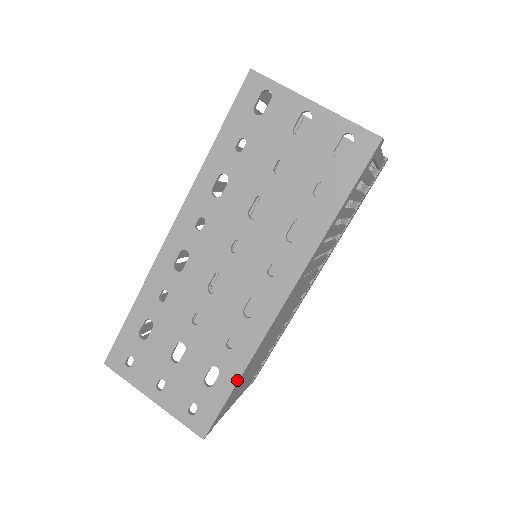
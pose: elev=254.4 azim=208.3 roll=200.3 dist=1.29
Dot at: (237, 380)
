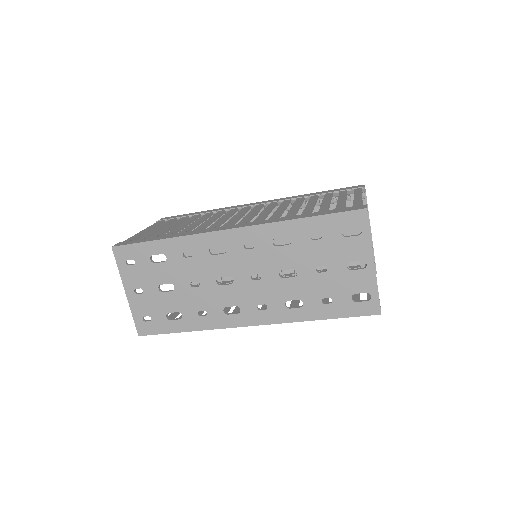
Dot at: (187, 331)
